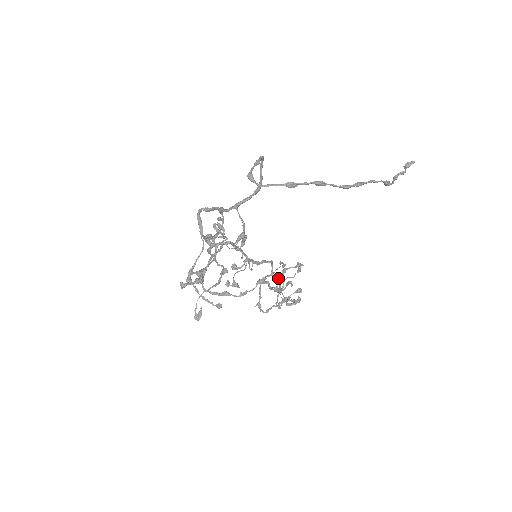
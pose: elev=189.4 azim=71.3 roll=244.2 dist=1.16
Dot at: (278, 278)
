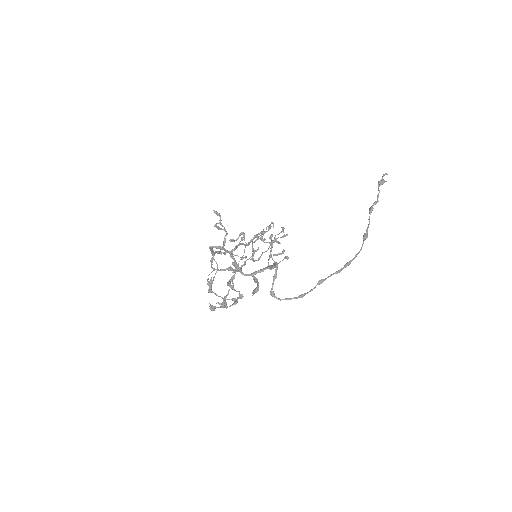
Dot at: (267, 242)
